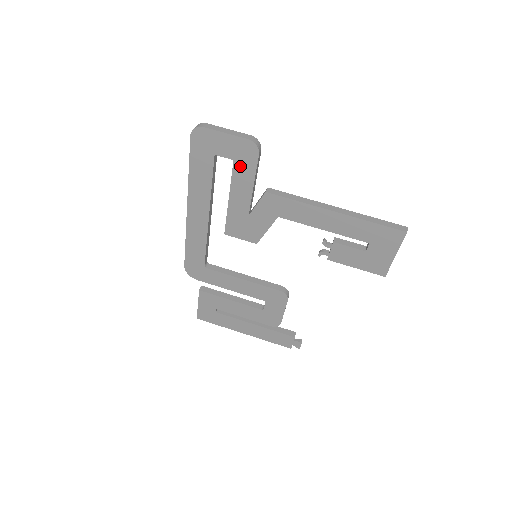
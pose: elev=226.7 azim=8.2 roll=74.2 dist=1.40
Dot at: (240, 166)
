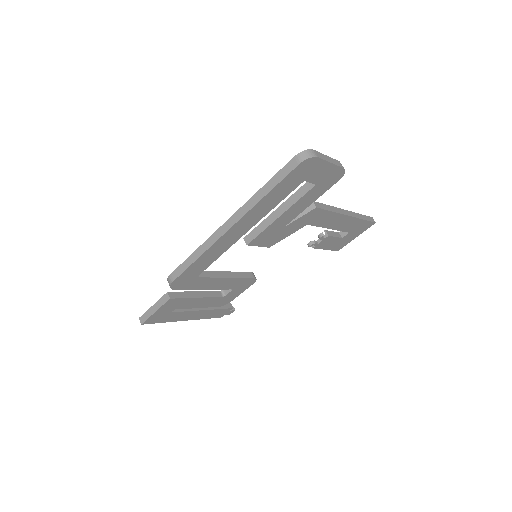
Dot at: (316, 189)
